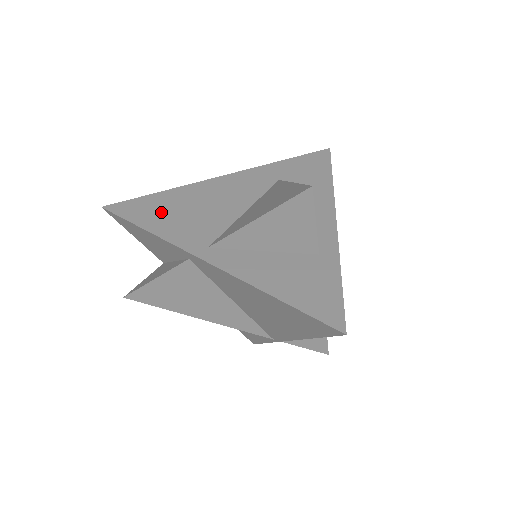
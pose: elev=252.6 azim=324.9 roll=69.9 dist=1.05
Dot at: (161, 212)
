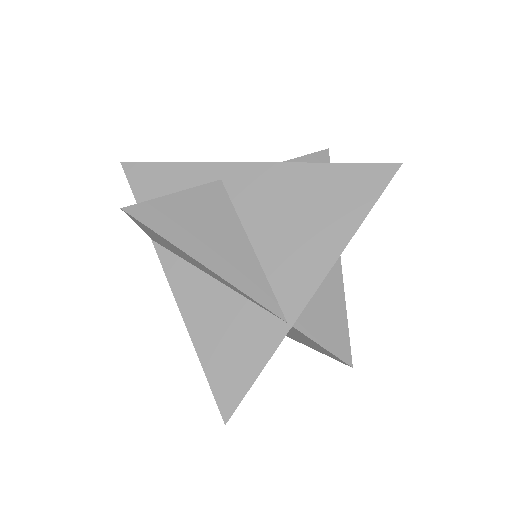
Dot at: occluded
